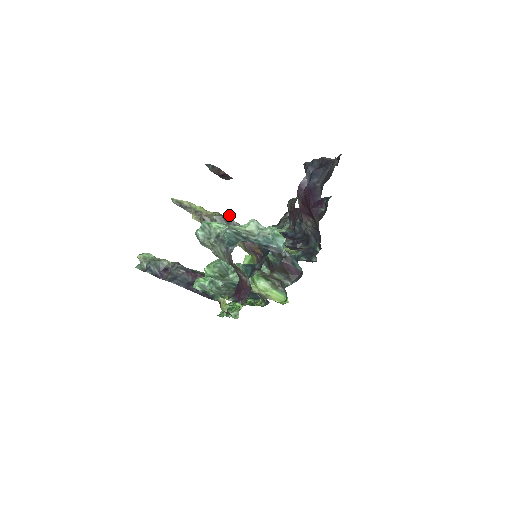
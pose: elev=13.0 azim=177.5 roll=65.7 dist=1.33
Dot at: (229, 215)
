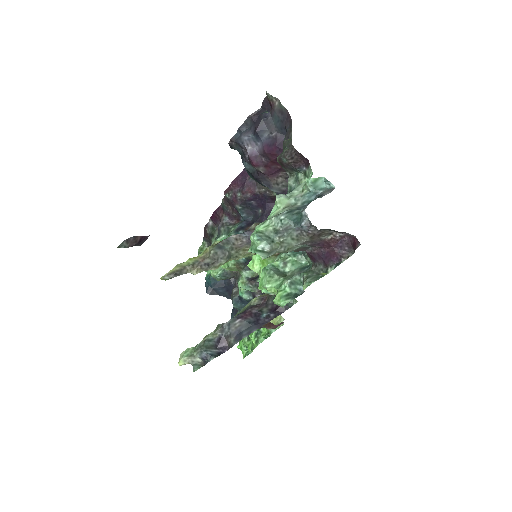
Dot at: (214, 243)
